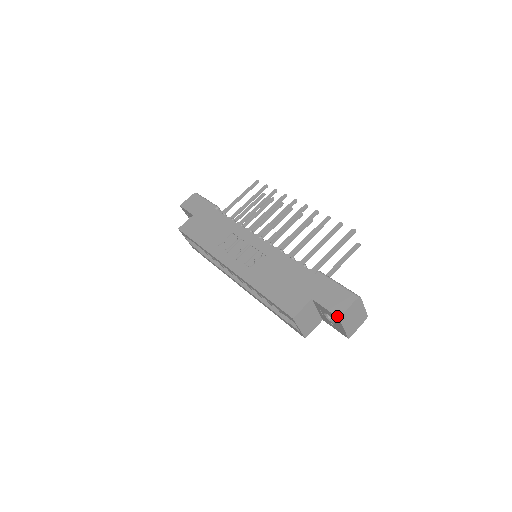
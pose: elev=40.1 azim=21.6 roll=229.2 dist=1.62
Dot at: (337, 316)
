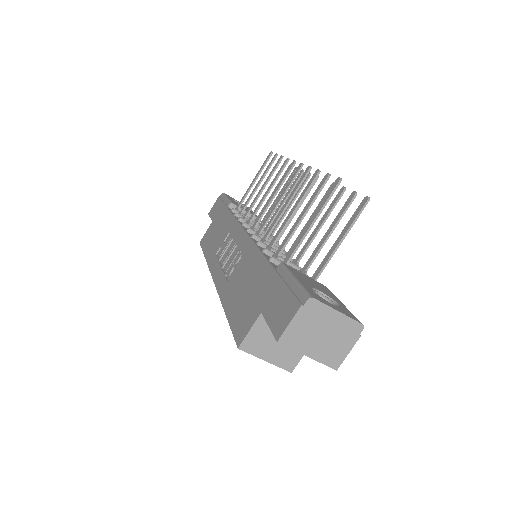
Dot at: (276, 339)
